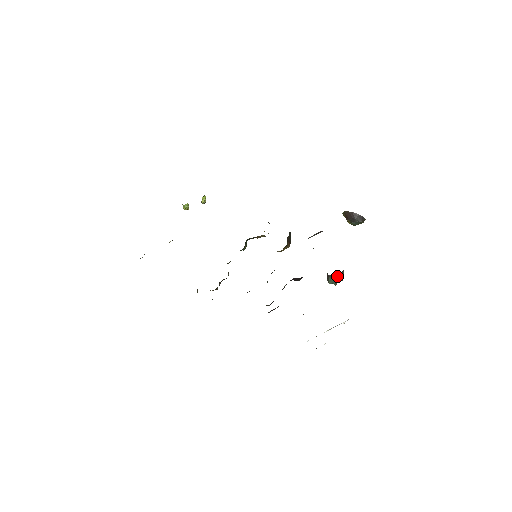
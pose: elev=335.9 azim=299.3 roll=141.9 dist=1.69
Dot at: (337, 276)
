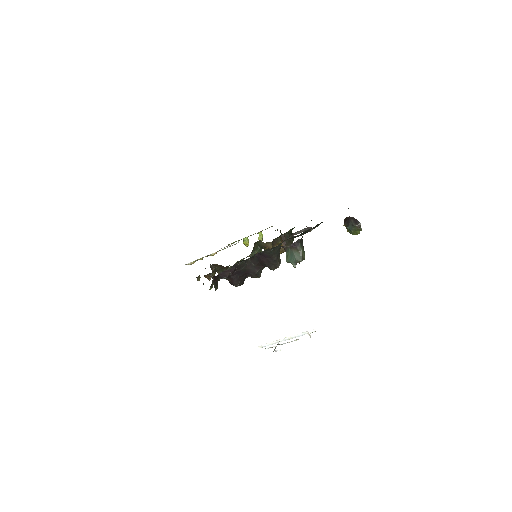
Dot at: (293, 251)
